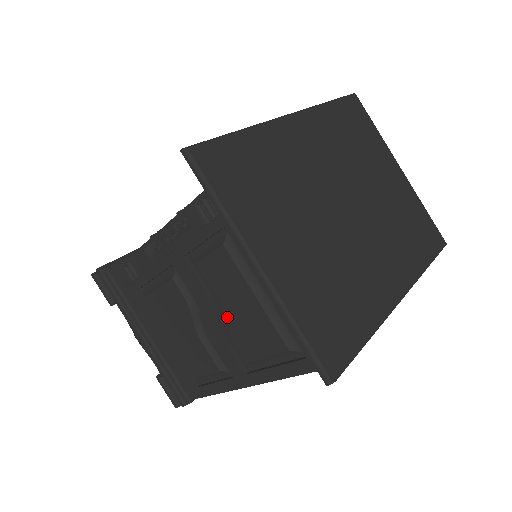
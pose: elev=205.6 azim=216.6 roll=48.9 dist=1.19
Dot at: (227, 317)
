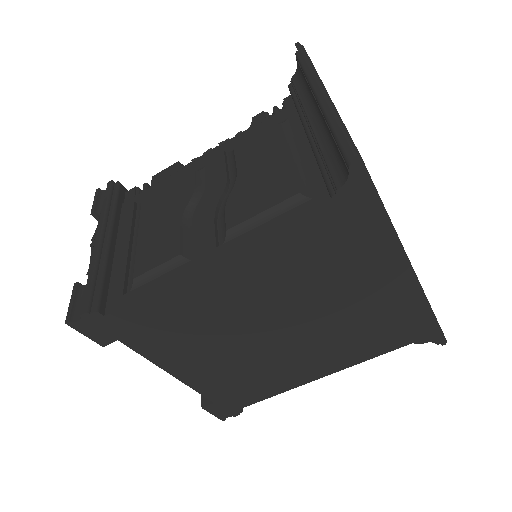
Dot at: (238, 185)
